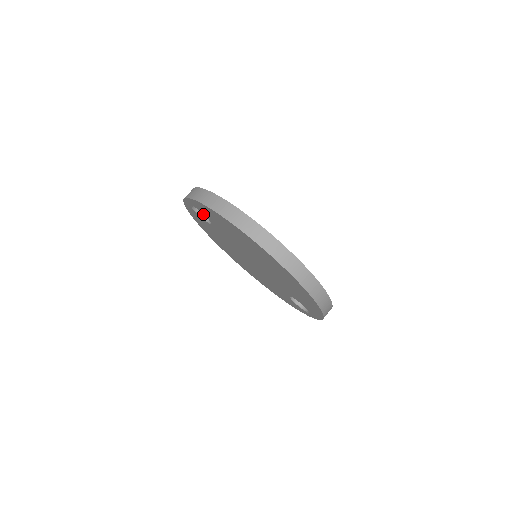
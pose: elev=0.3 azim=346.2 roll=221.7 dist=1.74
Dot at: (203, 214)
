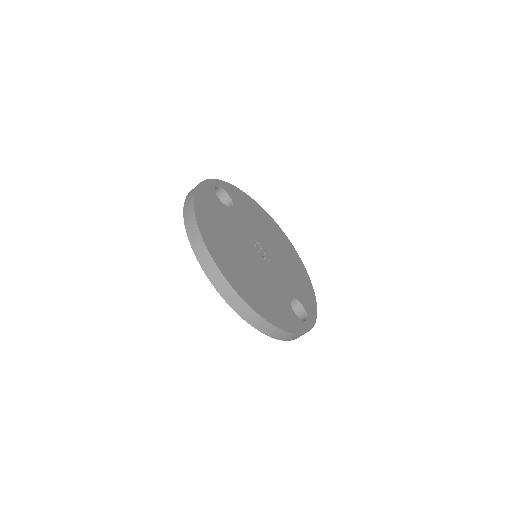
Dot at: (223, 203)
